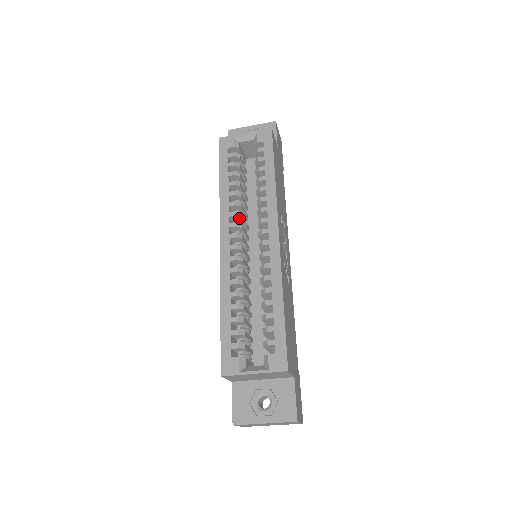
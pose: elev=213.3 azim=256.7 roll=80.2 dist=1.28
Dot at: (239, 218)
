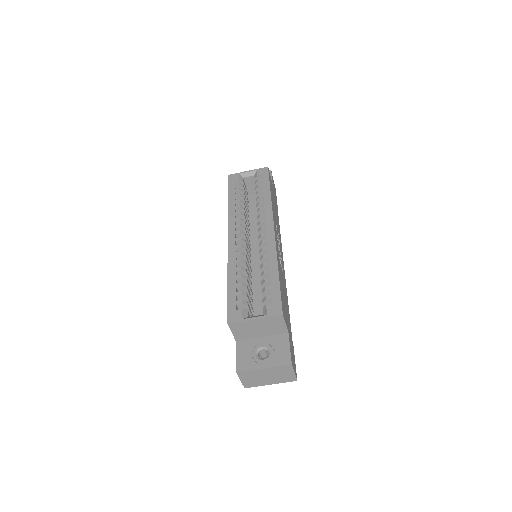
Dot at: (243, 223)
